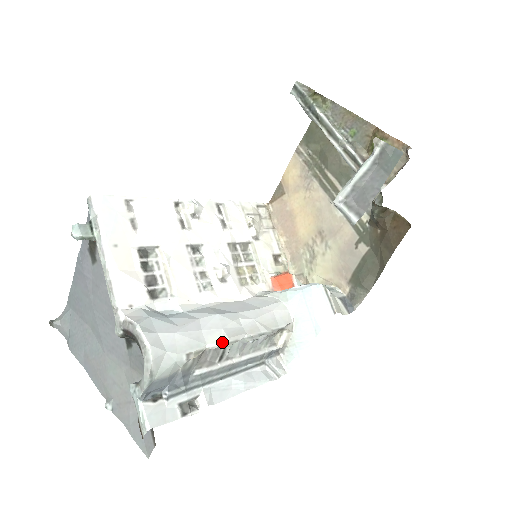
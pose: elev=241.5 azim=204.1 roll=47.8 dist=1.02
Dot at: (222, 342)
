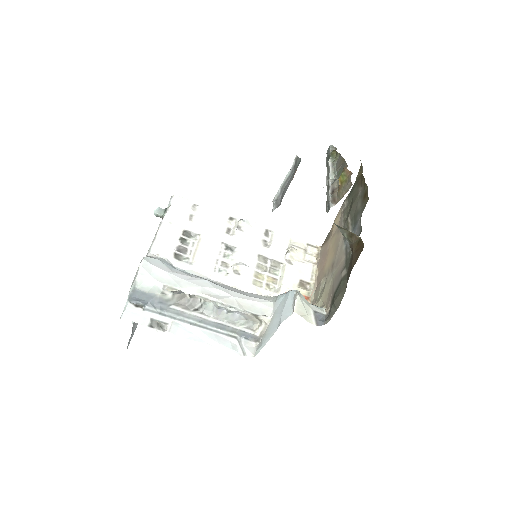
Dot at: (194, 293)
